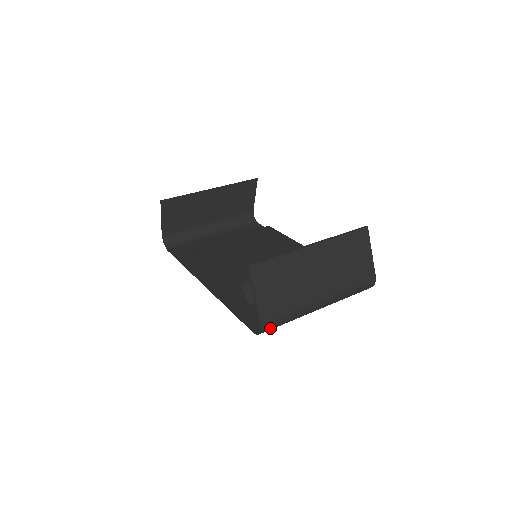
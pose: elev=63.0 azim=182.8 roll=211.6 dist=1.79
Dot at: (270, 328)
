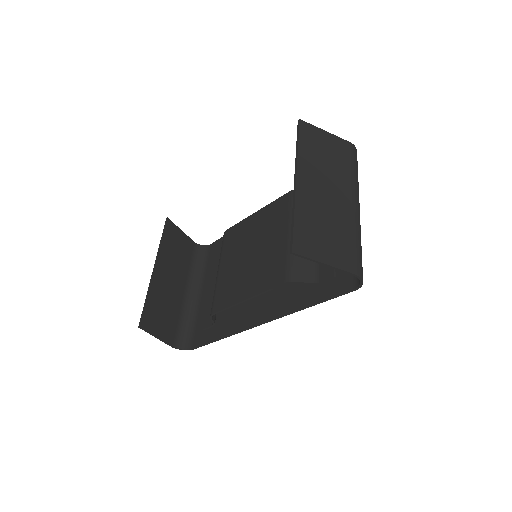
Dot at: (362, 269)
